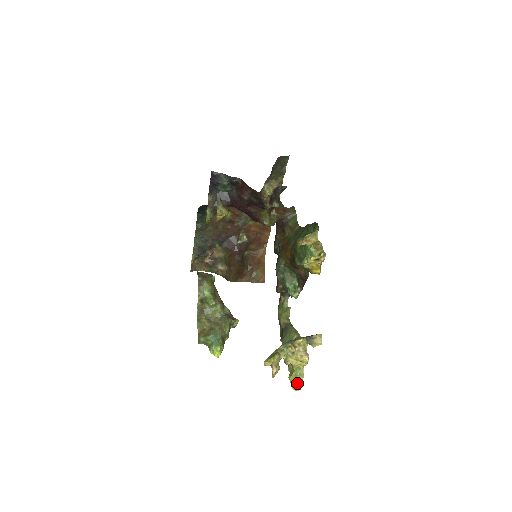
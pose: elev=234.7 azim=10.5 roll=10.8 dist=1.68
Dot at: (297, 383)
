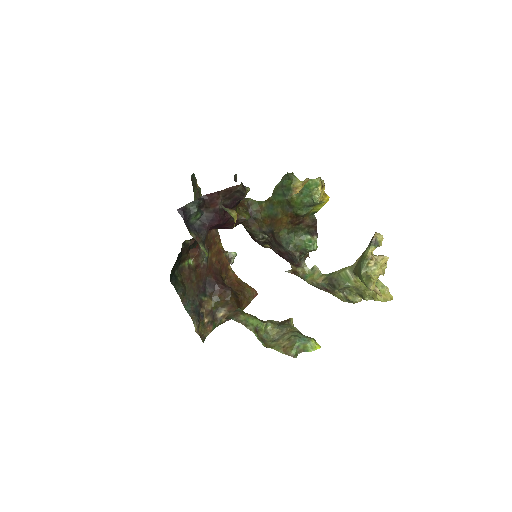
Dot at: (387, 294)
